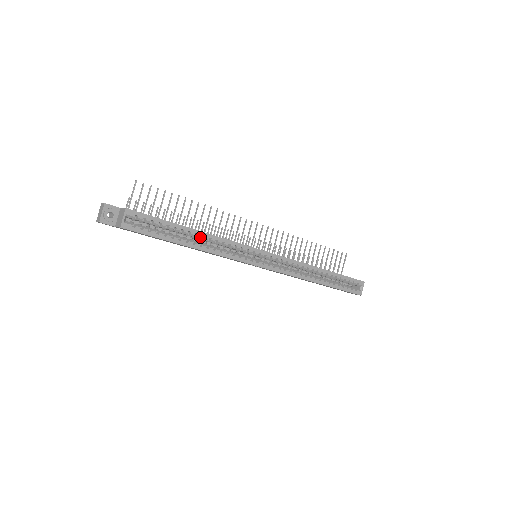
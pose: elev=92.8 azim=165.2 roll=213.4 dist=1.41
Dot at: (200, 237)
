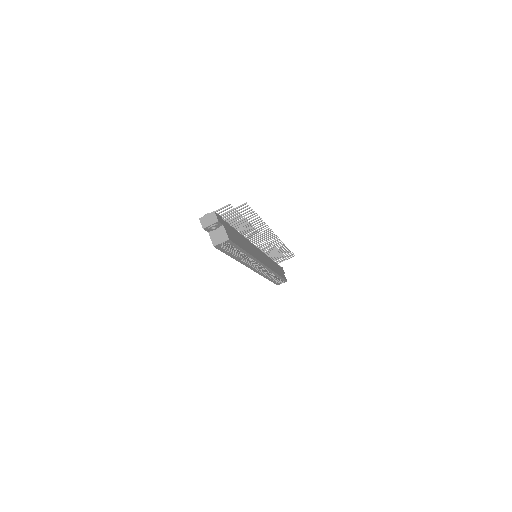
Dot at: (245, 255)
